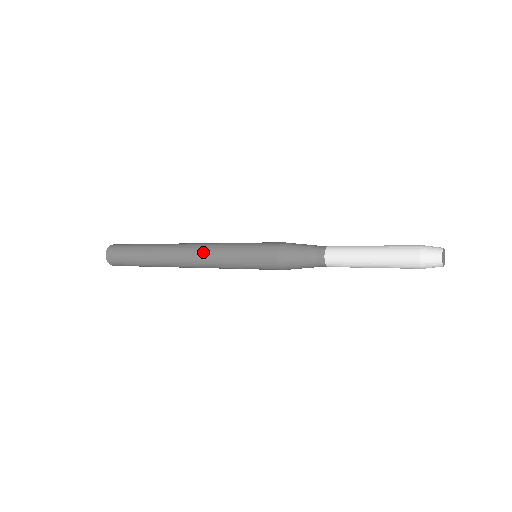
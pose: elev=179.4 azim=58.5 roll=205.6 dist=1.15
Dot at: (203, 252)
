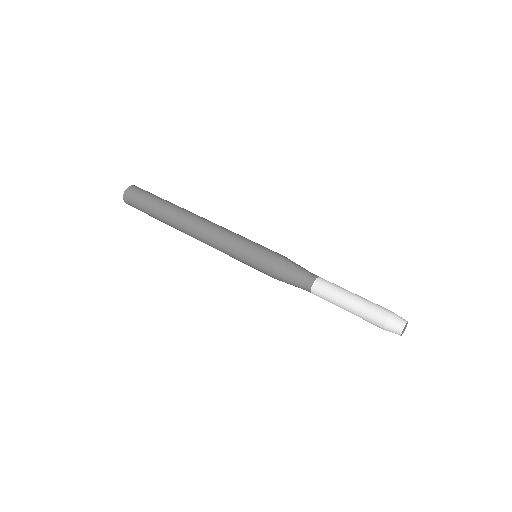
Dot at: (210, 239)
